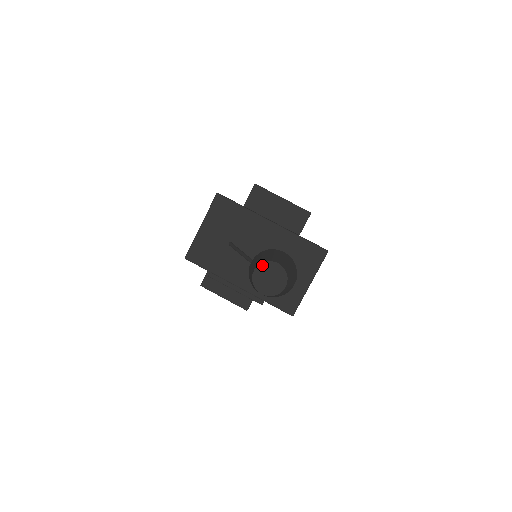
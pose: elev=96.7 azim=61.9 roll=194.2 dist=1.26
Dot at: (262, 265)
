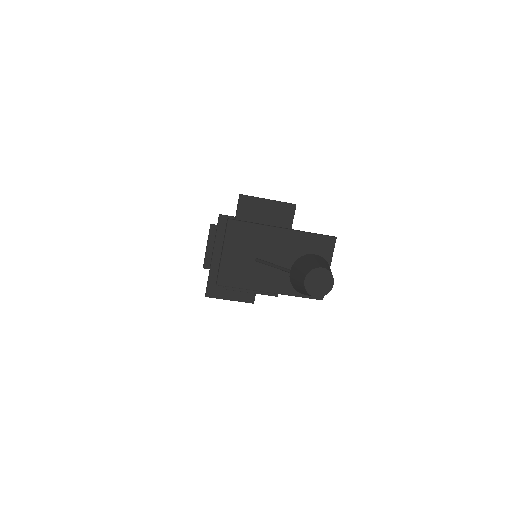
Dot at: (310, 274)
